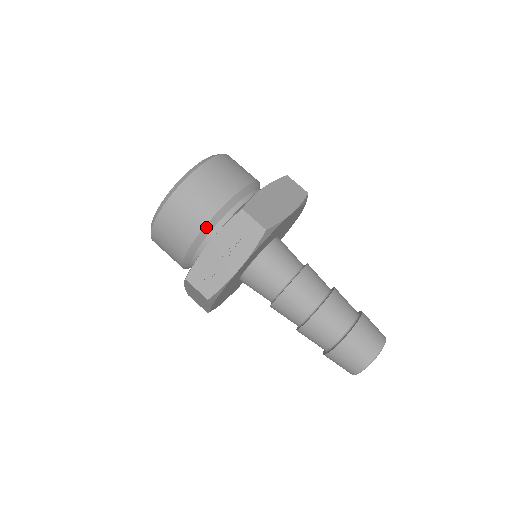
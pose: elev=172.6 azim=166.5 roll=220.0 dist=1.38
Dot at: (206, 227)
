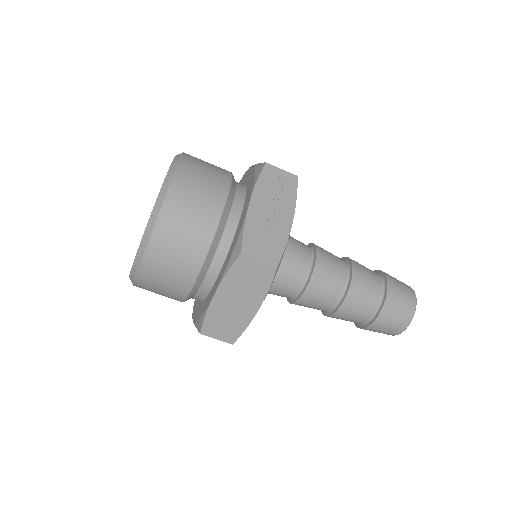
Dot at: (227, 201)
